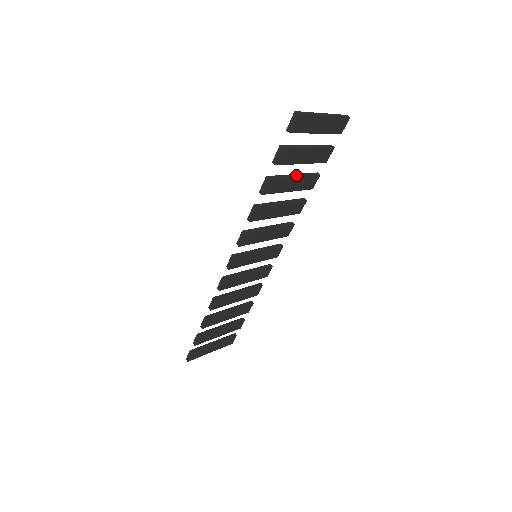
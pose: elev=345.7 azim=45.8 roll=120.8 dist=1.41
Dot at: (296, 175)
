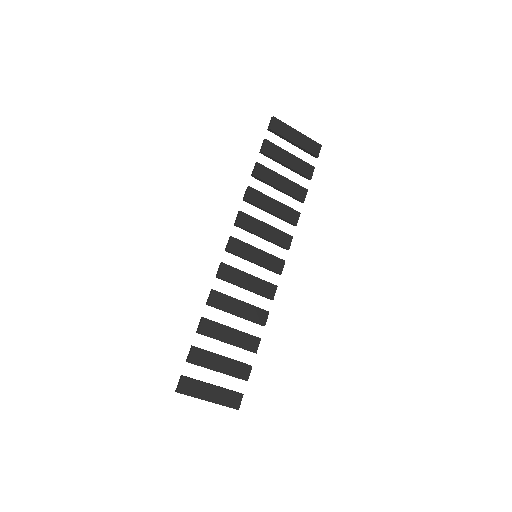
Dot at: (284, 177)
